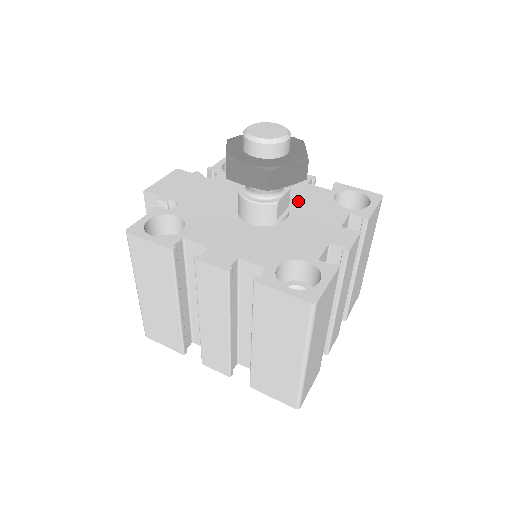
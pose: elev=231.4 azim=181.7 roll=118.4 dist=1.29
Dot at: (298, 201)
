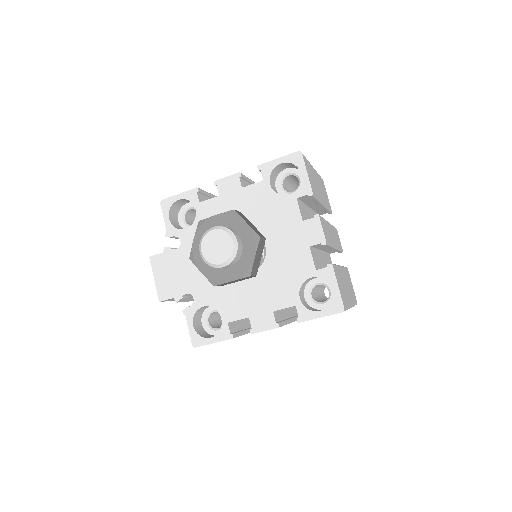
Dot at: (255, 218)
